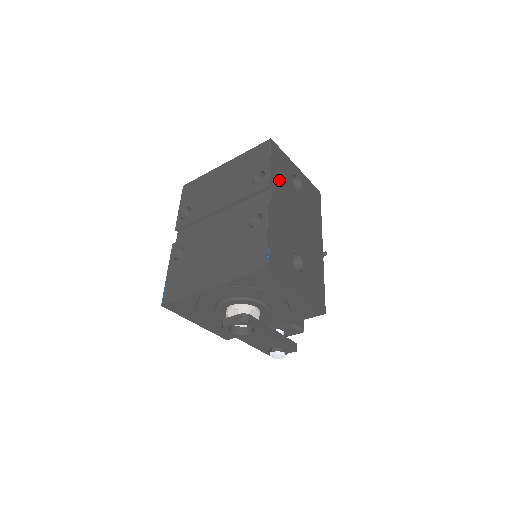
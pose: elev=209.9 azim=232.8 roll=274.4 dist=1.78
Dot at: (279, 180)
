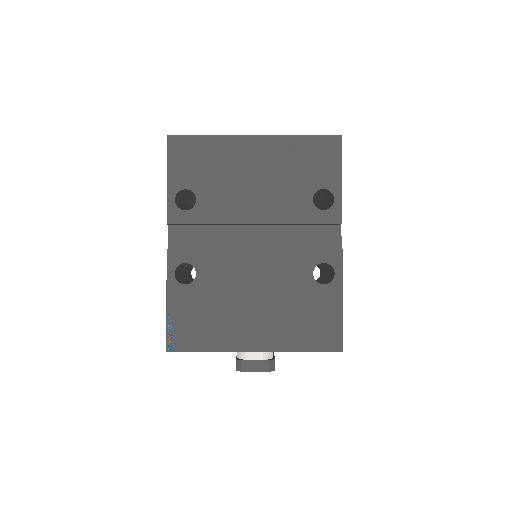
Dot at: occluded
